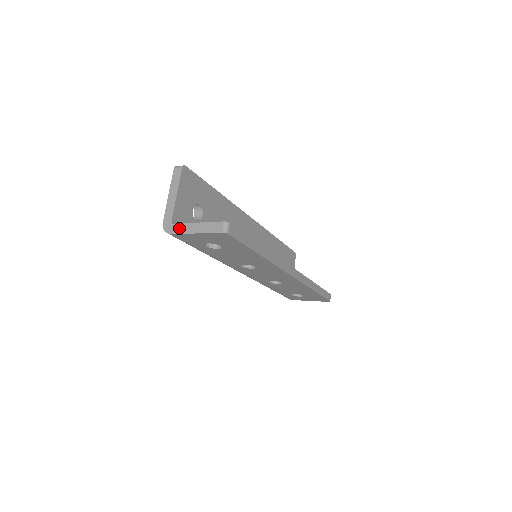
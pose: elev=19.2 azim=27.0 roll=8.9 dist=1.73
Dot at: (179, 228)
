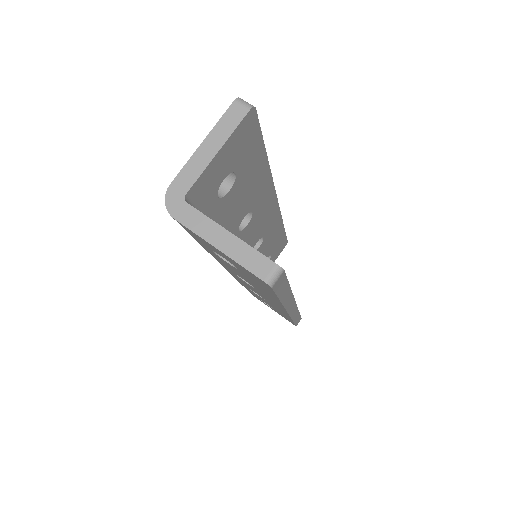
Dot at: (193, 218)
